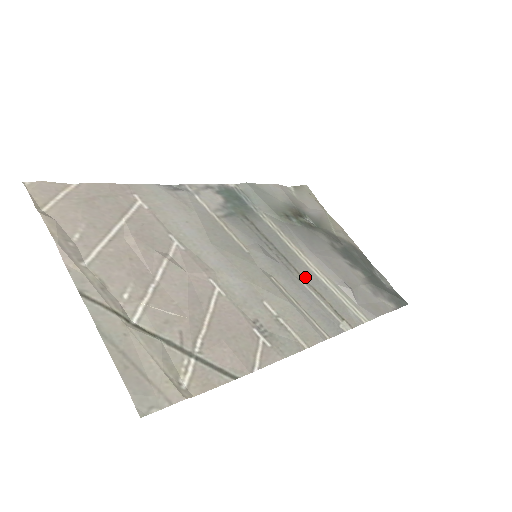
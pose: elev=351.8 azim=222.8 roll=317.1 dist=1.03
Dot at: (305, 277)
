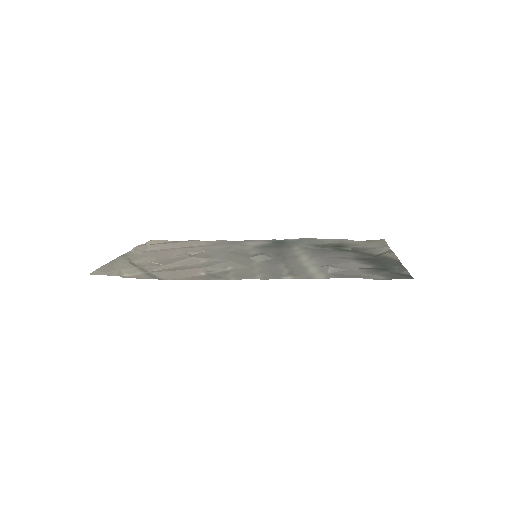
Dot at: (288, 263)
